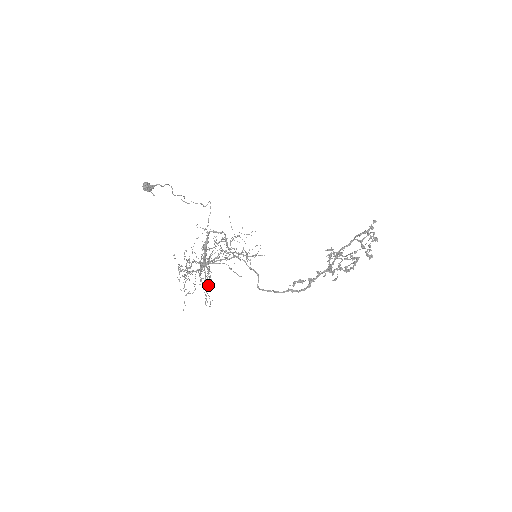
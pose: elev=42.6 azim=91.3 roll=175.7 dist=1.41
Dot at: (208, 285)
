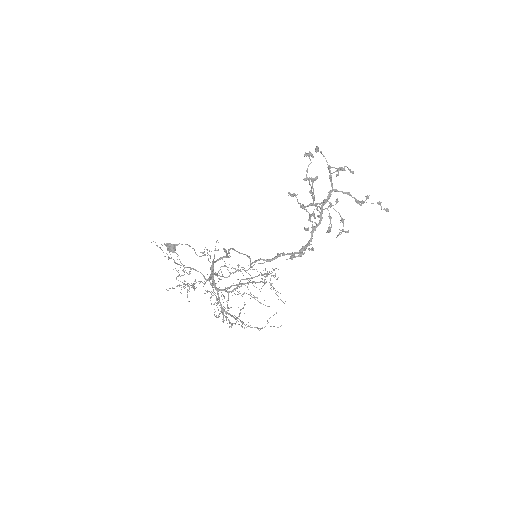
Dot at: occluded
